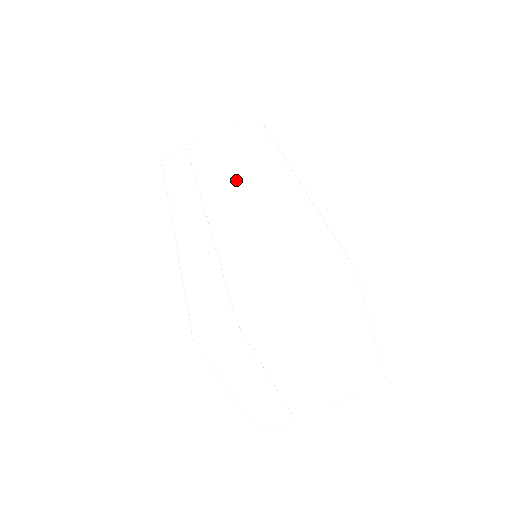
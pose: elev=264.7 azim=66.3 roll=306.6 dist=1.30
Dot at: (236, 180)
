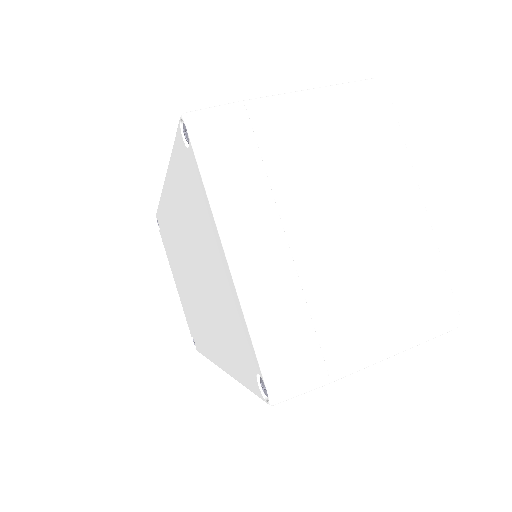
Dot at: occluded
